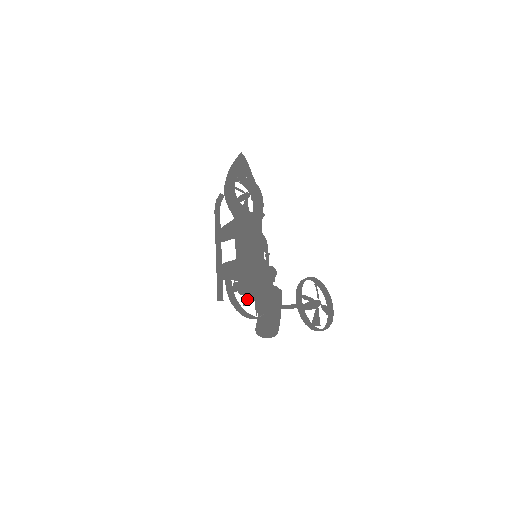
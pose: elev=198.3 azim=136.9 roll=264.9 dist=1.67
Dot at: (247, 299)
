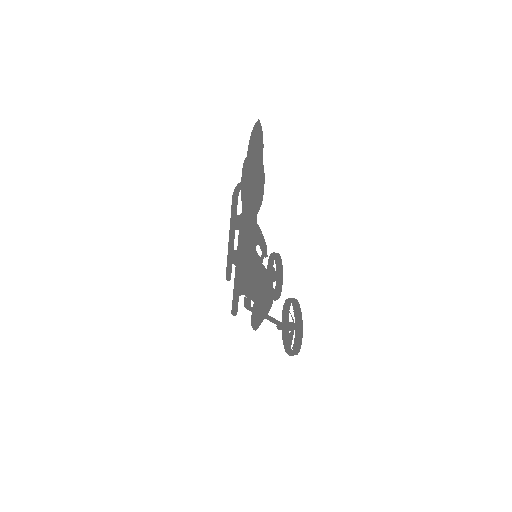
Dot at: (263, 315)
